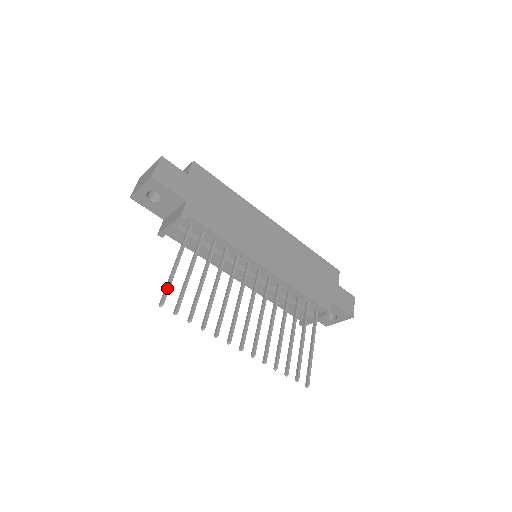
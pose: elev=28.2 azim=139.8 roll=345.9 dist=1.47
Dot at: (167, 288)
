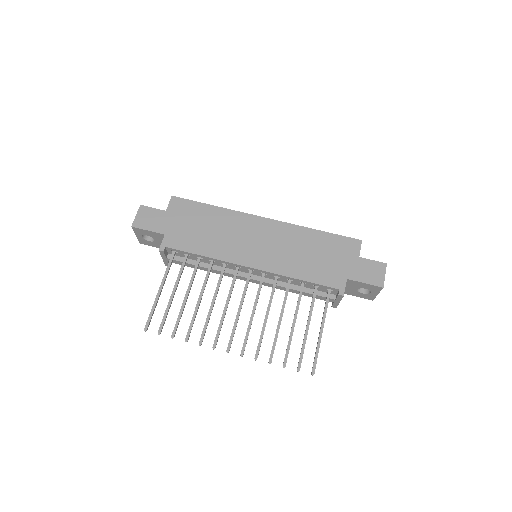
Dot at: (150, 314)
